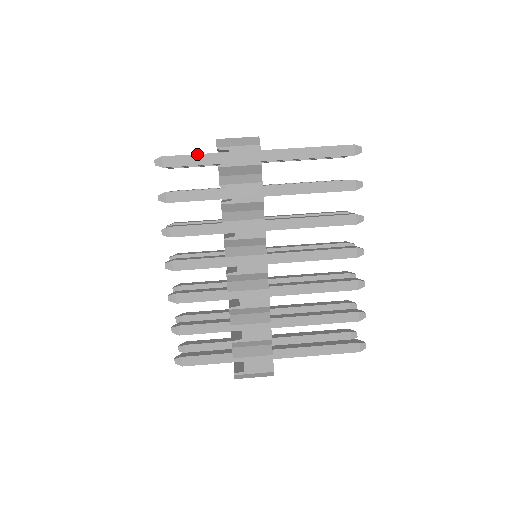
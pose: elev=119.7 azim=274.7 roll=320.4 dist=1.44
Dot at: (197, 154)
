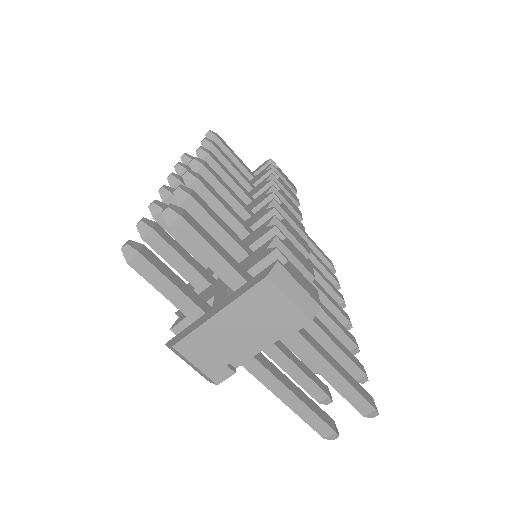
Dot at: occluded
